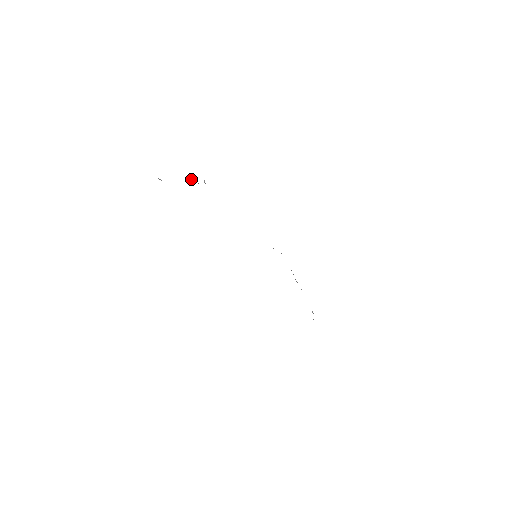
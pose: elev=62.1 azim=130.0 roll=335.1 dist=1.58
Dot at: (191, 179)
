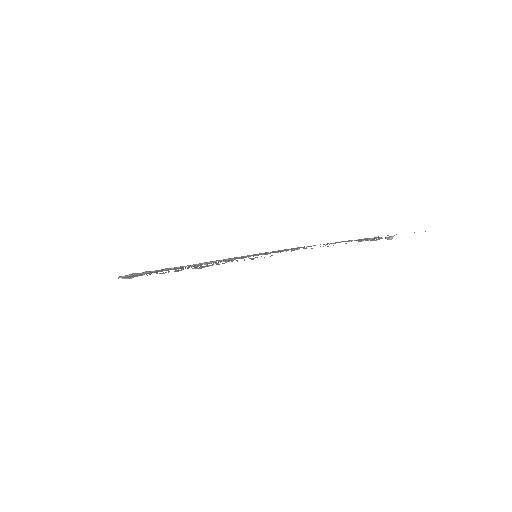
Dot at: occluded
